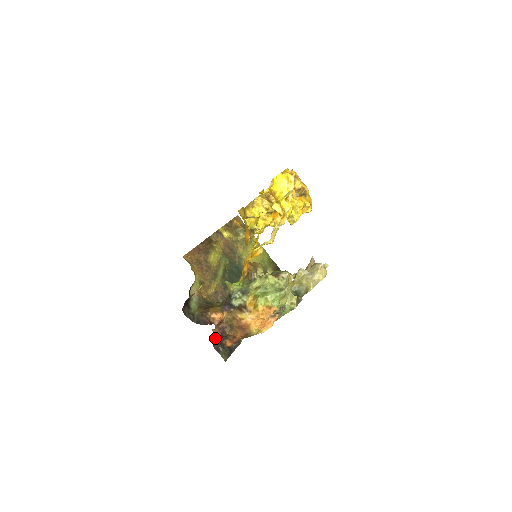
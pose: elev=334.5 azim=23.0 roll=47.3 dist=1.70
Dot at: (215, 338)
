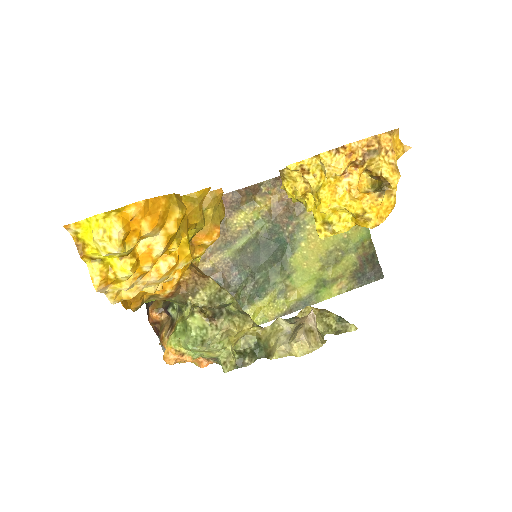
Dot at: (155, 332)
